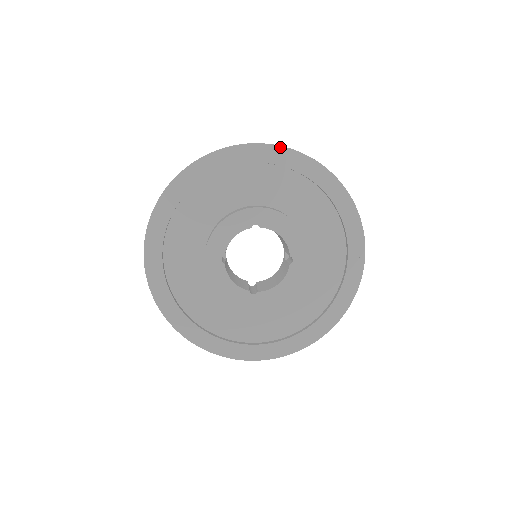
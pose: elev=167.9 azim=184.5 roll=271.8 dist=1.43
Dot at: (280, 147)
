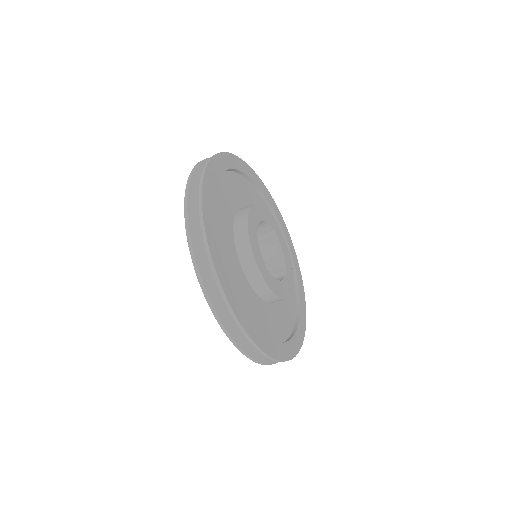
Dot at: (281, 215)
